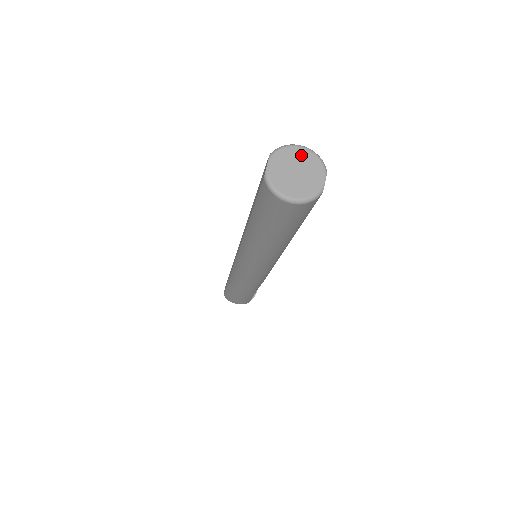
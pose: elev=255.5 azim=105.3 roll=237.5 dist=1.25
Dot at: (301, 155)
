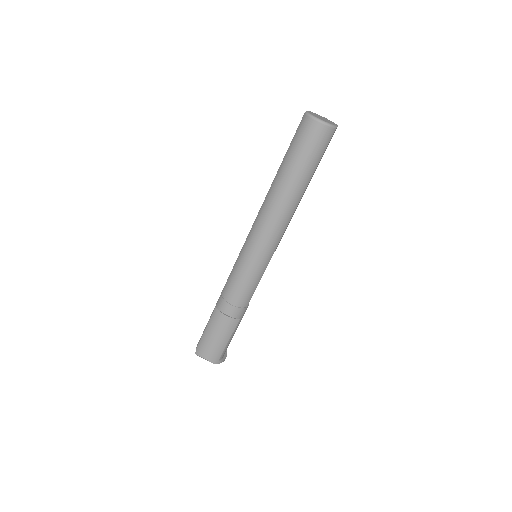
Dot at: (324, 117)
